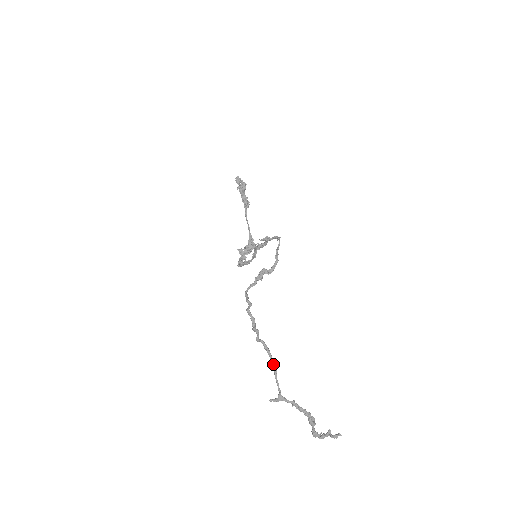
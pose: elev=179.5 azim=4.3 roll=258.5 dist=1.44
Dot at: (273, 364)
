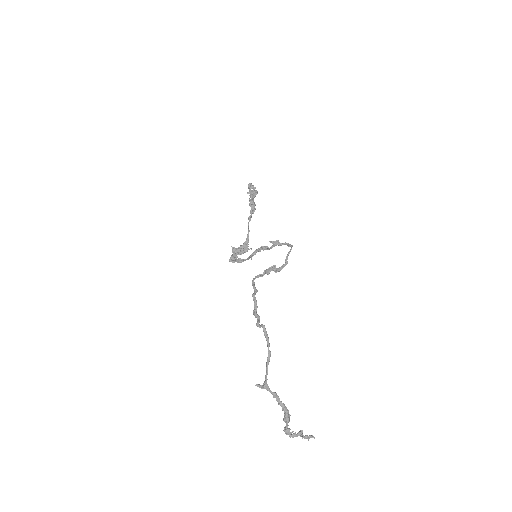
Dot at: (269, 351)
